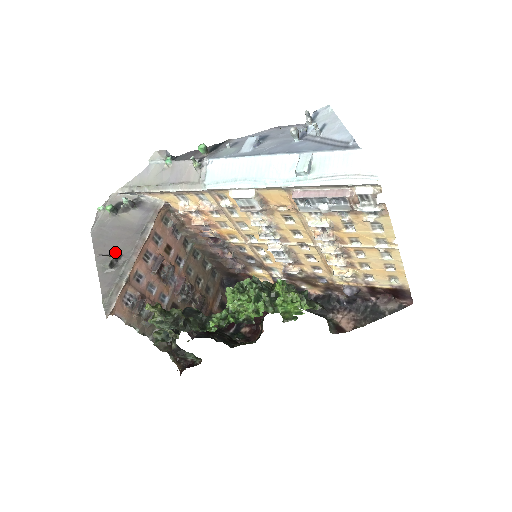
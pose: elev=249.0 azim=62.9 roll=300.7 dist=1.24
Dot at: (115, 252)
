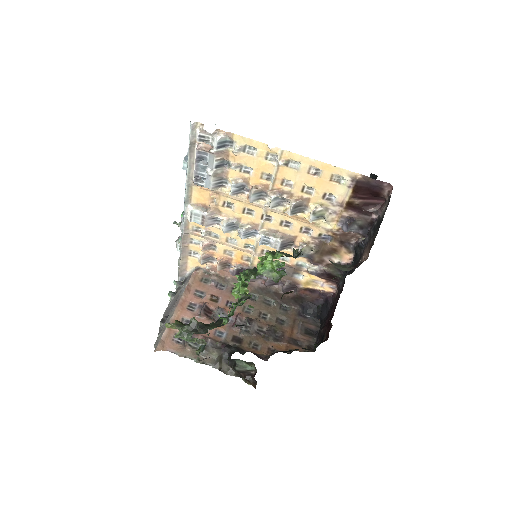
Dot at: occluded
